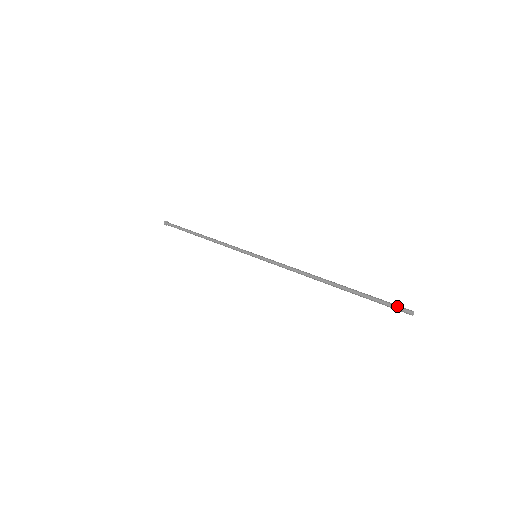
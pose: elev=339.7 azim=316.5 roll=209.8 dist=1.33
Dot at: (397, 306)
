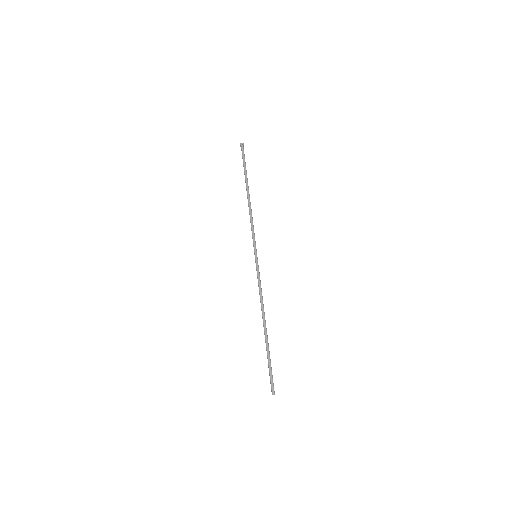
Dot at: (271, 384)
